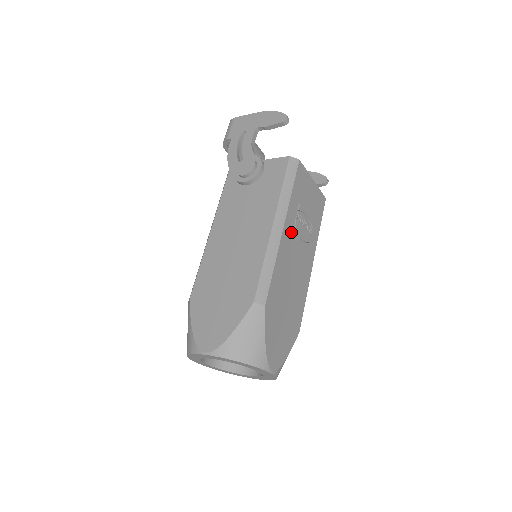
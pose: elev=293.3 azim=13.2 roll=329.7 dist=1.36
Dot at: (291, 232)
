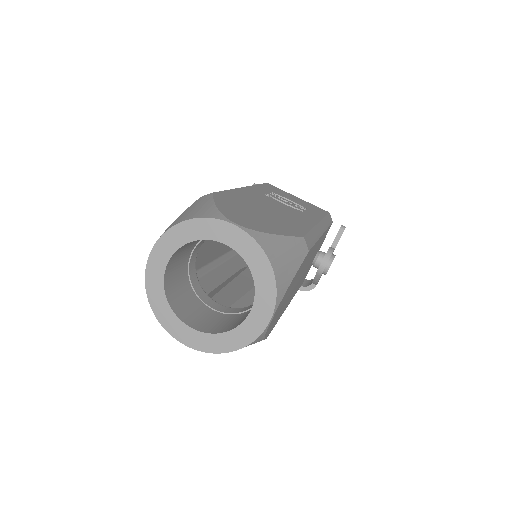
Dot at: (261, 194)
